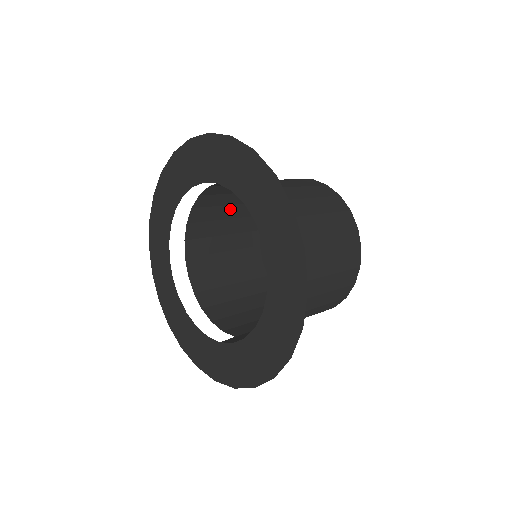
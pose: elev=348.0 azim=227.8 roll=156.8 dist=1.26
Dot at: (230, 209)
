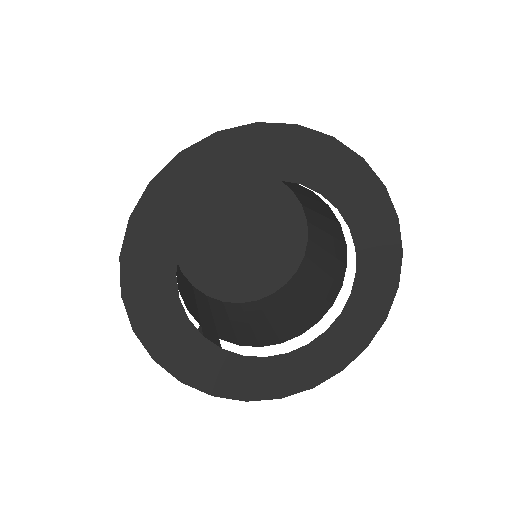
Dot at: occluded
